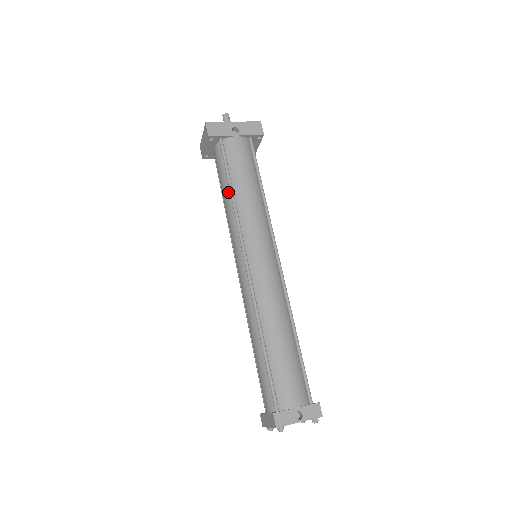
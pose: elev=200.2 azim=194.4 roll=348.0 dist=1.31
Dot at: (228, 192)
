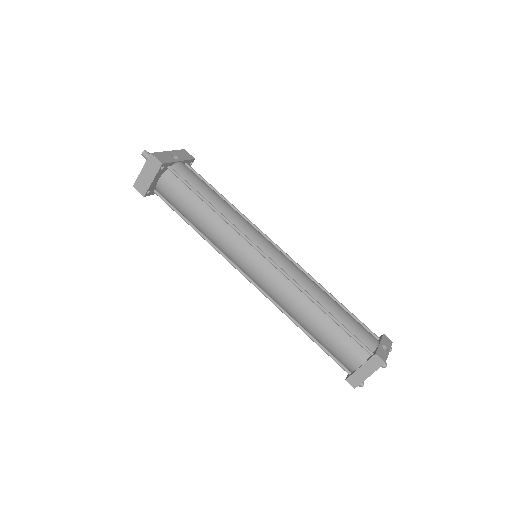
Dot at: (205, 209)
